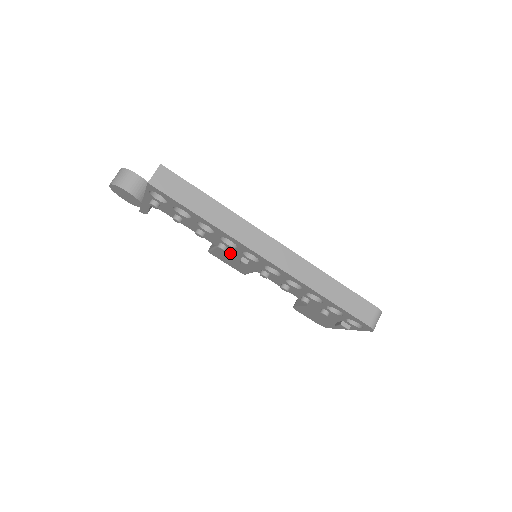
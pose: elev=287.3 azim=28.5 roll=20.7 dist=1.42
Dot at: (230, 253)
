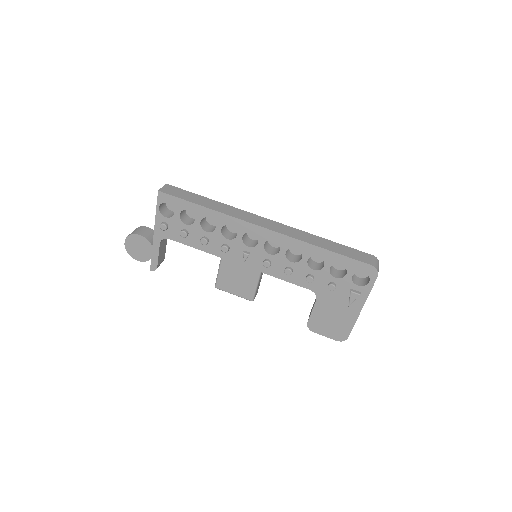
Dot at: (233, 258)
